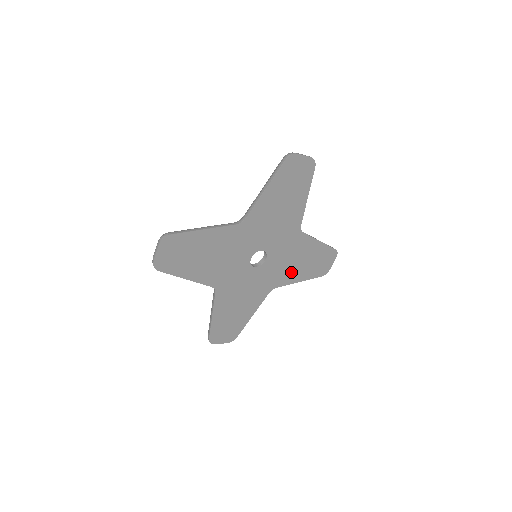
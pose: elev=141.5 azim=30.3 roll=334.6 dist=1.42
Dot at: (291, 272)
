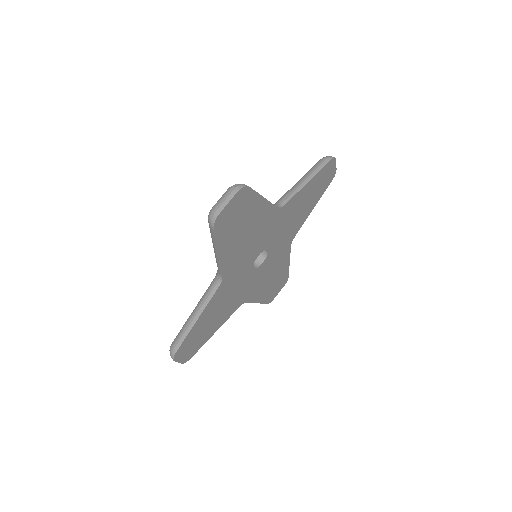
Dot at: (298, 220)
